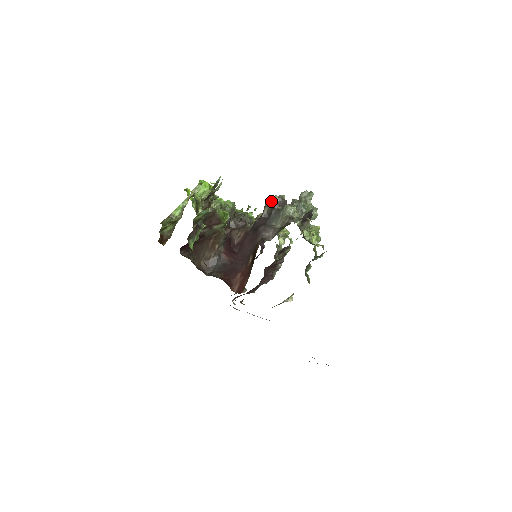
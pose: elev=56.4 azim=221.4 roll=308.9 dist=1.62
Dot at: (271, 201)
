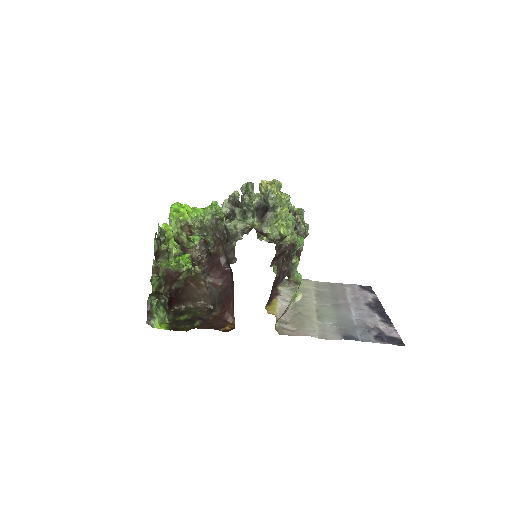
Dot at: (223, 210)
